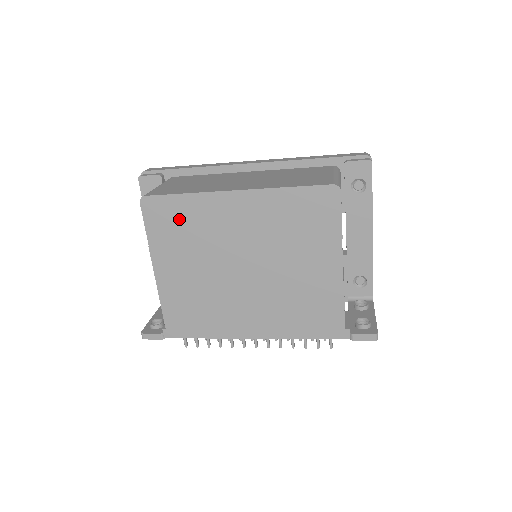
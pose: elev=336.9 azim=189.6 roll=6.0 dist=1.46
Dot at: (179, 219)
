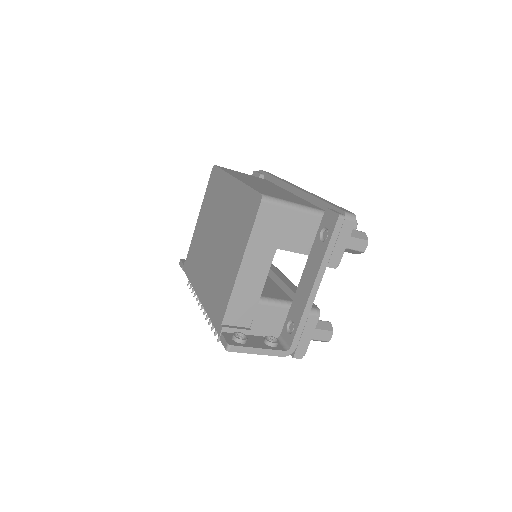
Dot at: (216, 187)
